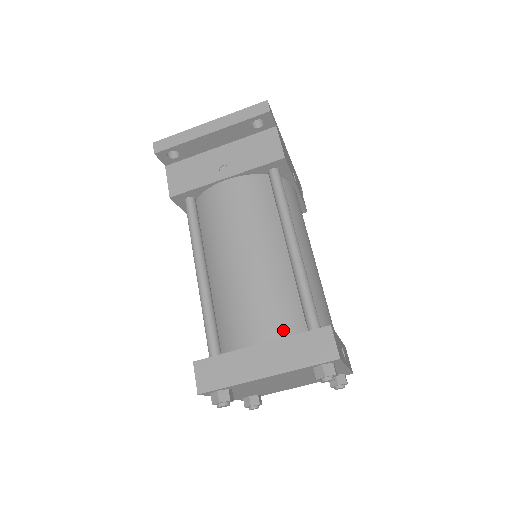
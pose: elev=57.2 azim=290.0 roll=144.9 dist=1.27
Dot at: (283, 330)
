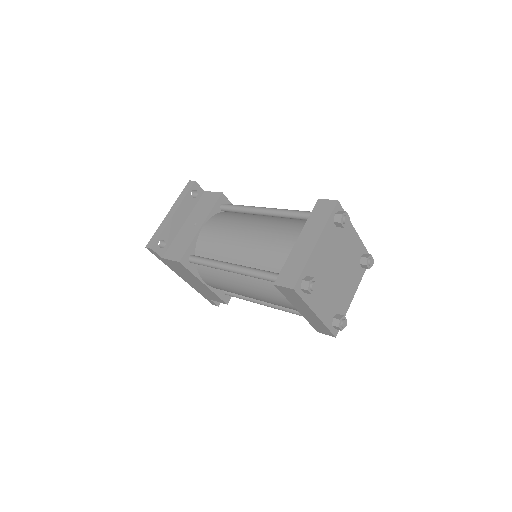
Dot at: (301, 228)
